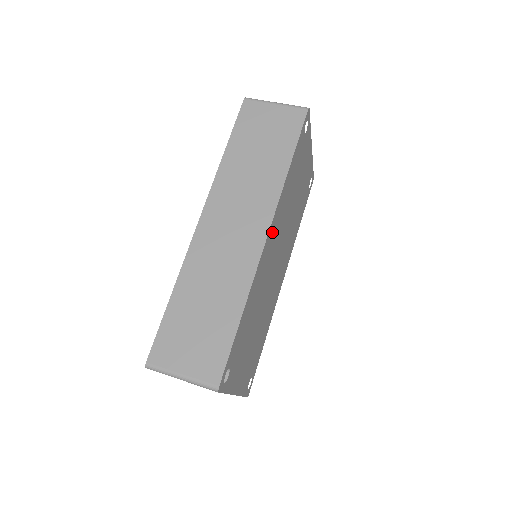
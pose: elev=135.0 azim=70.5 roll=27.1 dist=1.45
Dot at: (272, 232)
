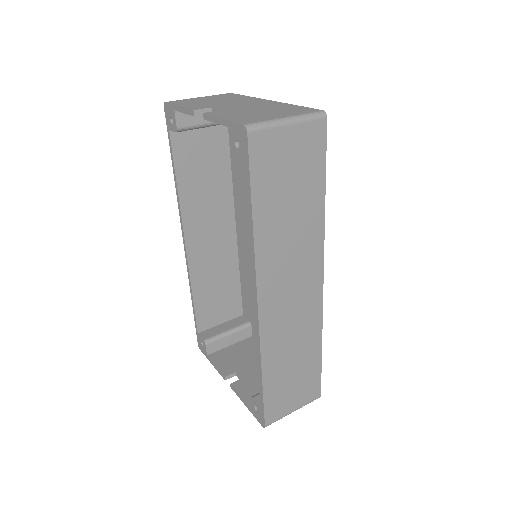
Dot at: occluded
